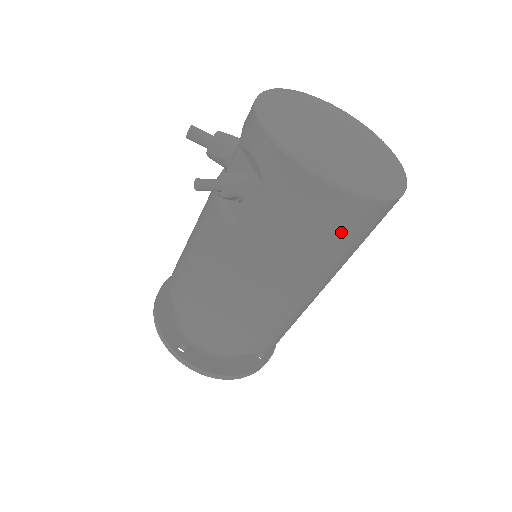
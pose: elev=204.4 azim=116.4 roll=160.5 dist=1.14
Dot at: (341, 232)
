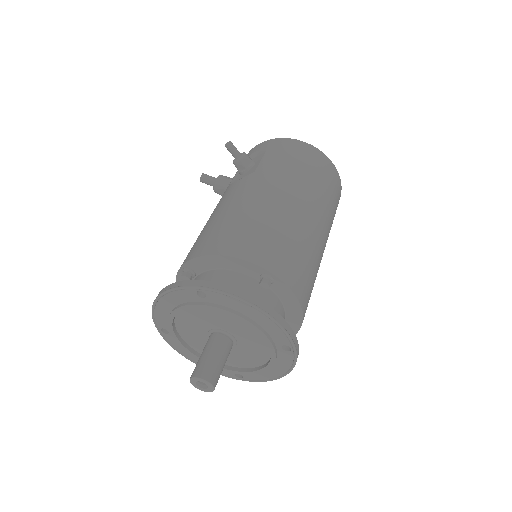
Dot at: (319, 170)
